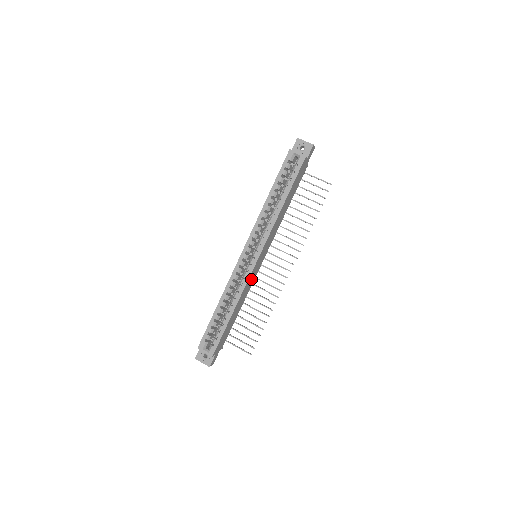
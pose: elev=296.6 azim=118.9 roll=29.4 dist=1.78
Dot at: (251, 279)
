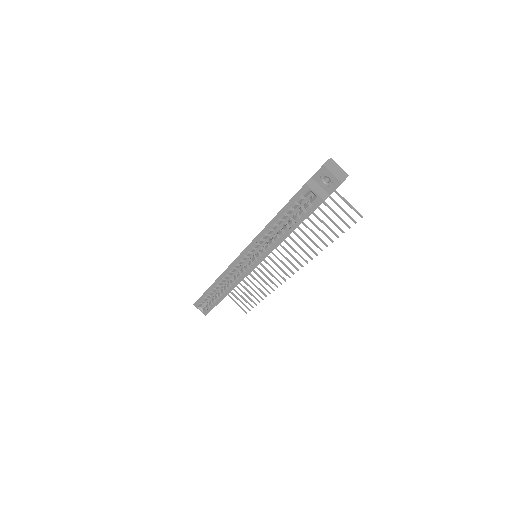
Dot at: occluded
